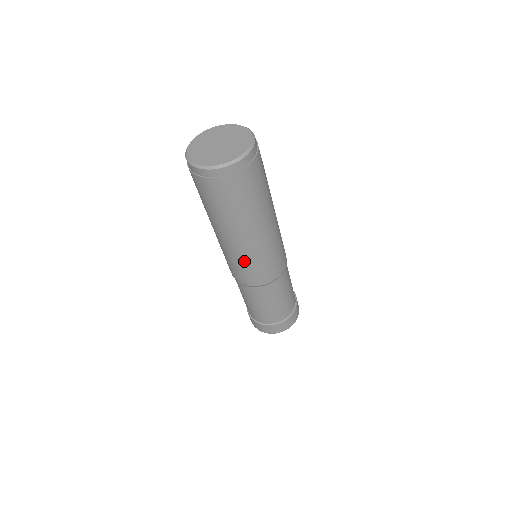
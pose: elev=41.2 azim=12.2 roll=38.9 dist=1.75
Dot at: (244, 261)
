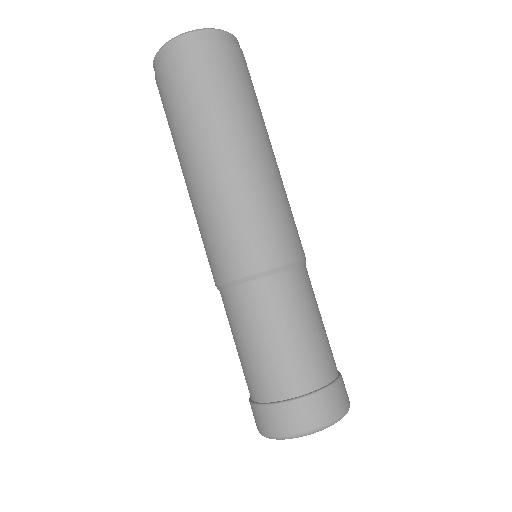
Dot at: (209, 219)
